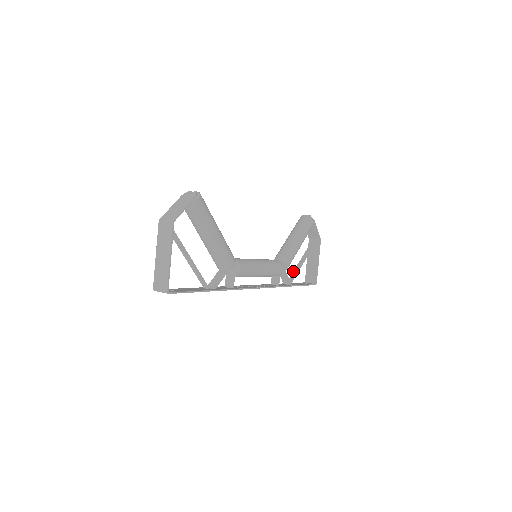
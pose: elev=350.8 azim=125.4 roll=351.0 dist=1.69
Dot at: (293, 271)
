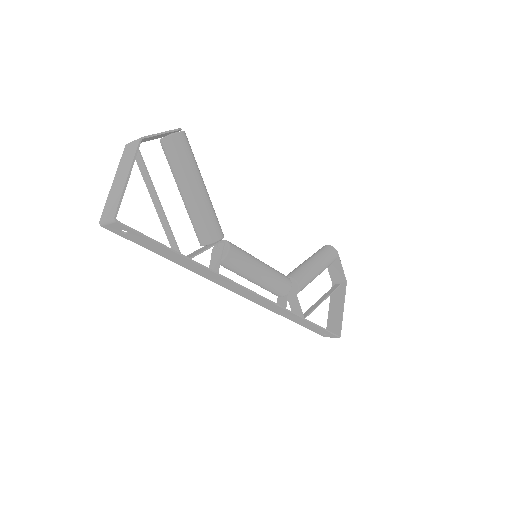
Dot at: occluded
